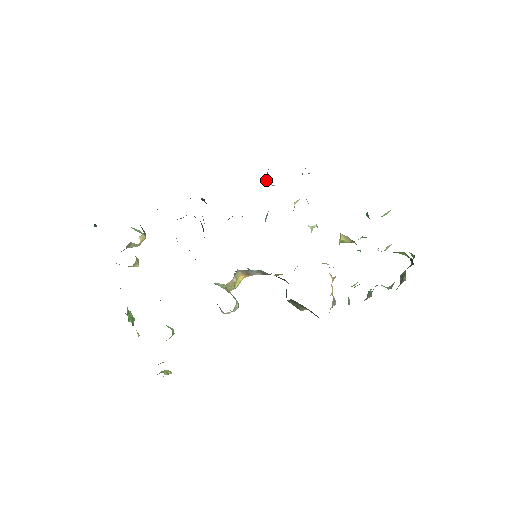
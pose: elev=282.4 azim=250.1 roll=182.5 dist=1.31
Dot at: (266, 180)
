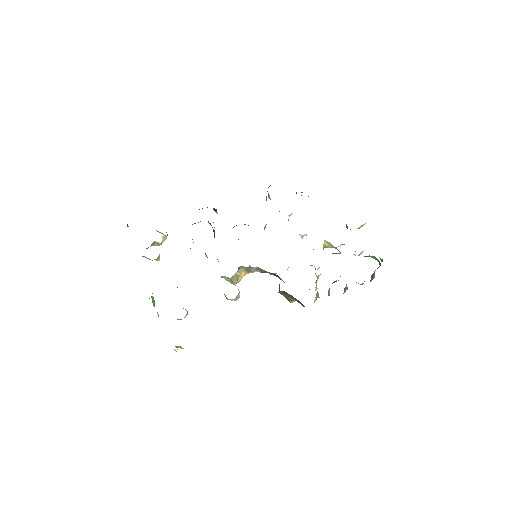
Dot at: (266, 196)
